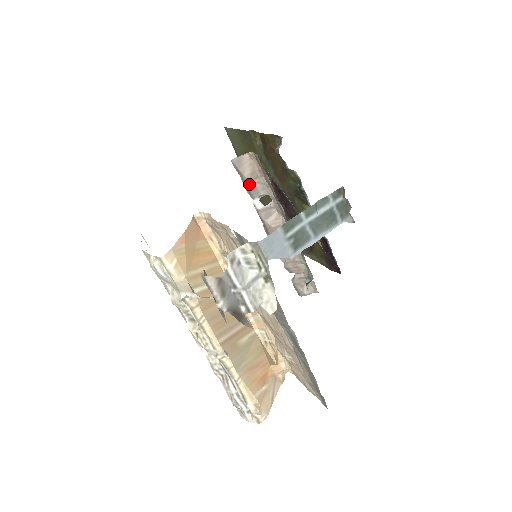
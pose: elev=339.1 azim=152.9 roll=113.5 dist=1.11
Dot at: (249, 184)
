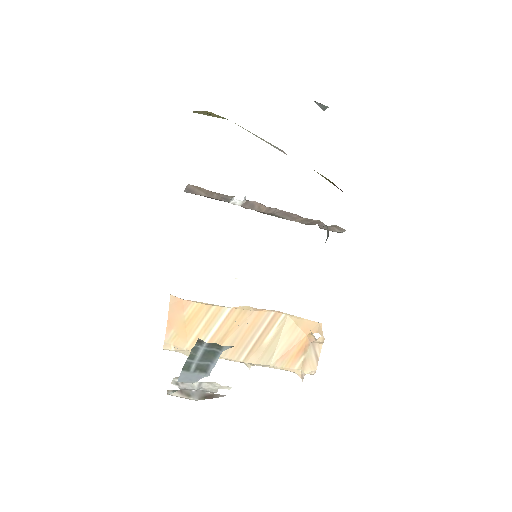
Dot at: (213, 198)
